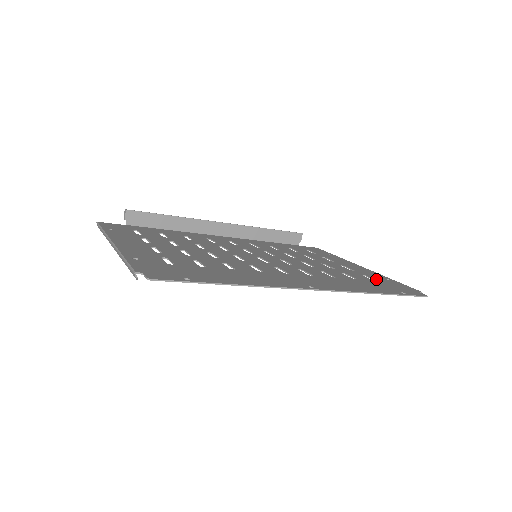
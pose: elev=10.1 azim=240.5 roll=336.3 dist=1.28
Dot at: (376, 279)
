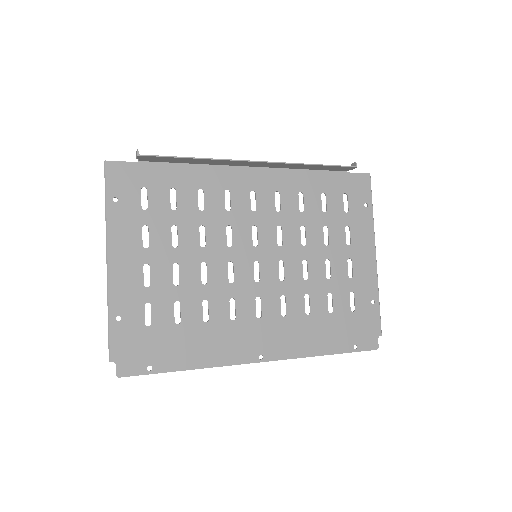
Dot at: (357, 305)
